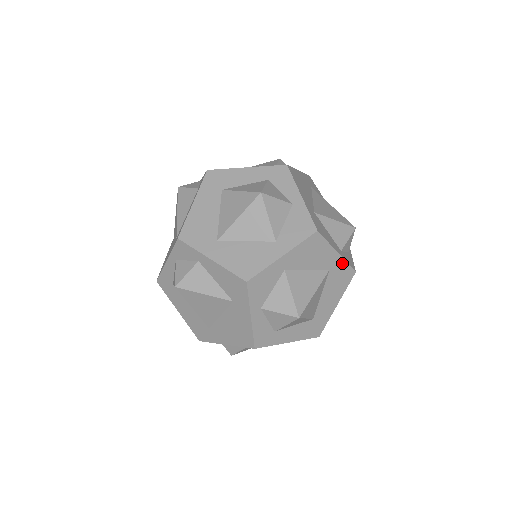
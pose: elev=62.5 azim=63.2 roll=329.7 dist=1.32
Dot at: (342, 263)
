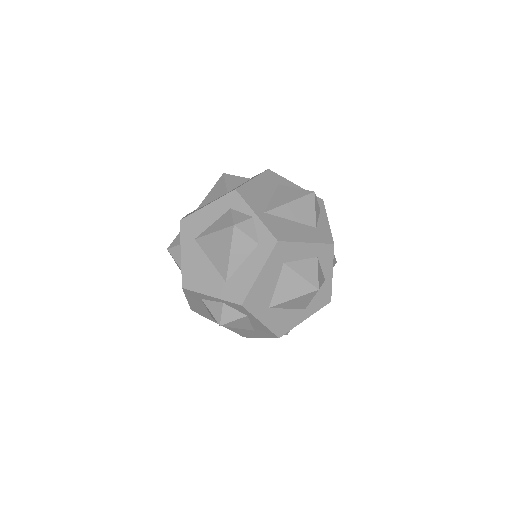
Dot at: occluded
